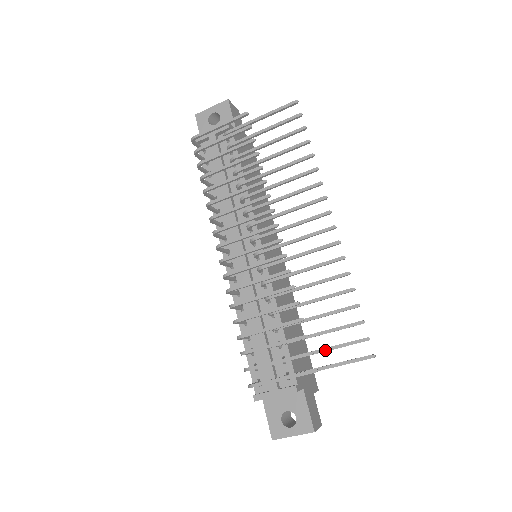
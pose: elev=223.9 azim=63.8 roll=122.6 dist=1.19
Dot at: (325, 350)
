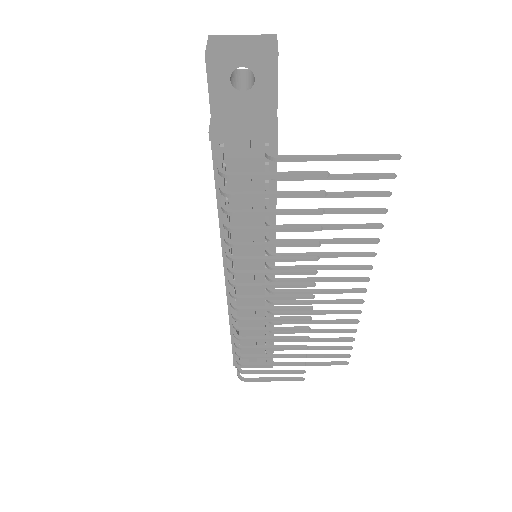
Dot at: occluded
